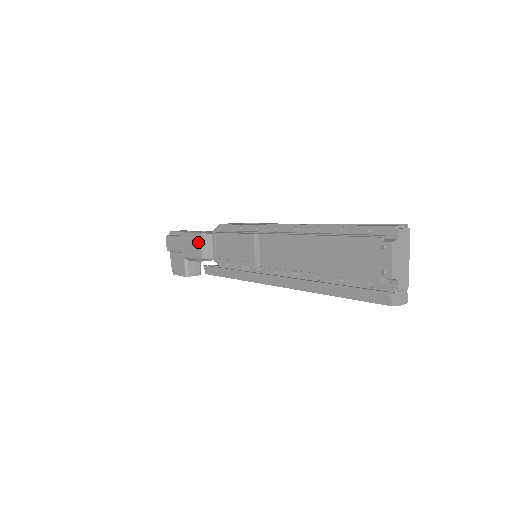
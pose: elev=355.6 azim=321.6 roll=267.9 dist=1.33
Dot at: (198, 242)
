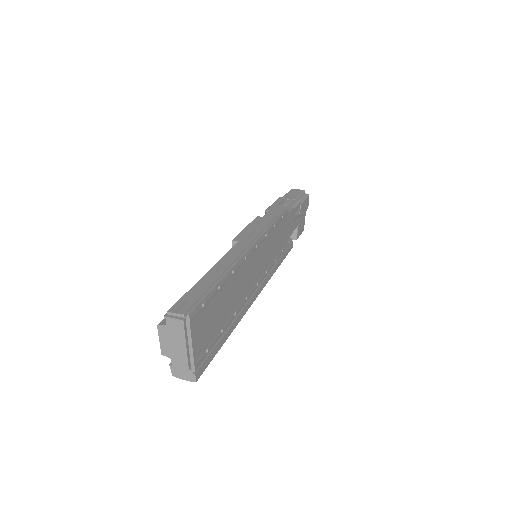
Dot at: occluded
